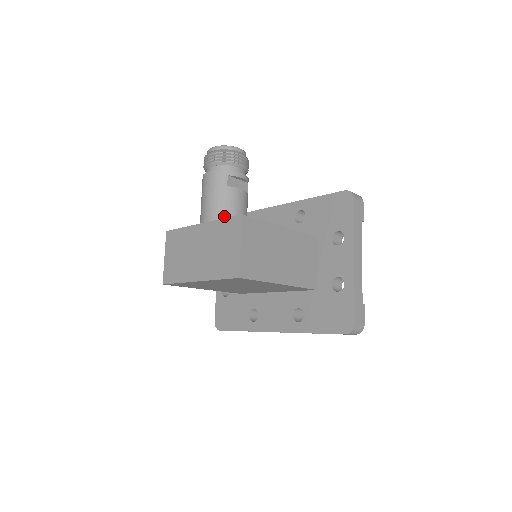
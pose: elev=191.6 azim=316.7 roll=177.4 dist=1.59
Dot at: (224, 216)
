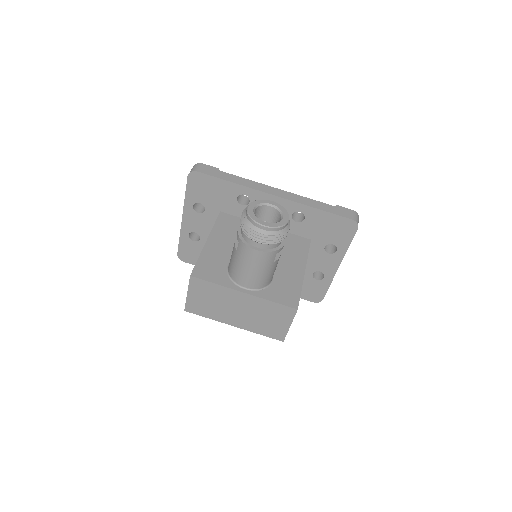
Dot at: (265, 283)
